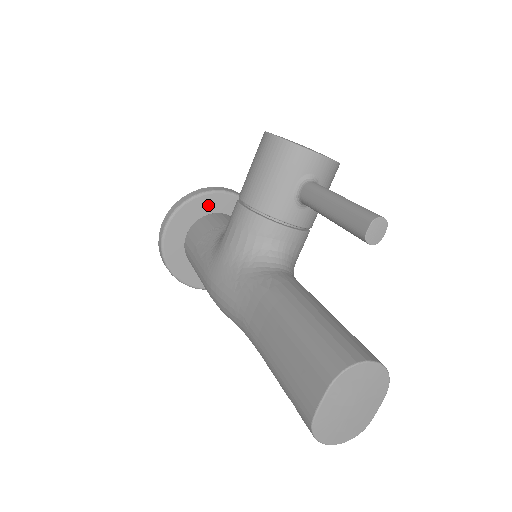
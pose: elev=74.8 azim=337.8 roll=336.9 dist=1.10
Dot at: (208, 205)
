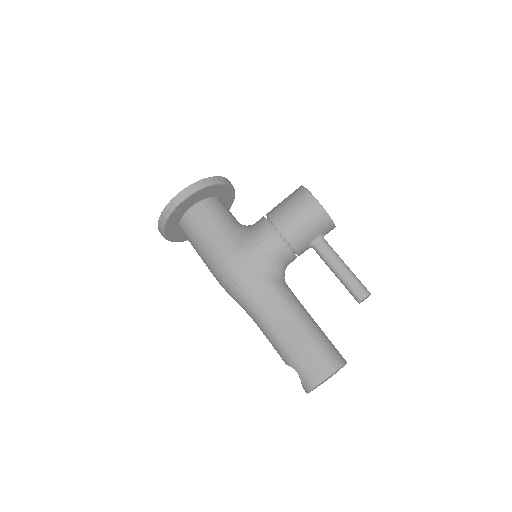
Dot at: (216, 191)
